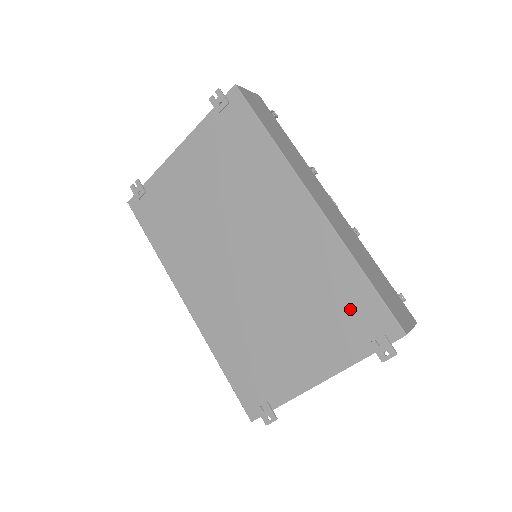
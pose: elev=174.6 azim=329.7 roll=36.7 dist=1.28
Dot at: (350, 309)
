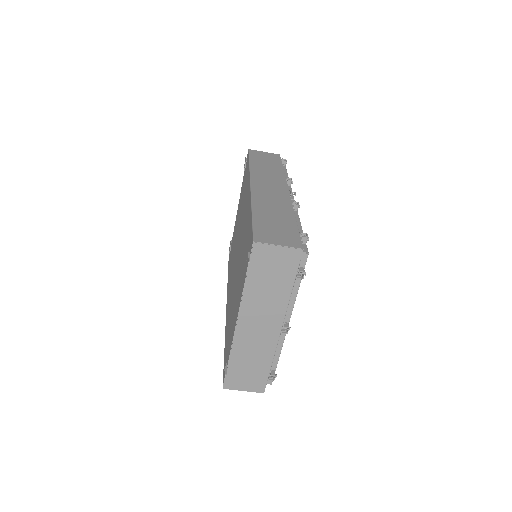
Dot at: occluded
